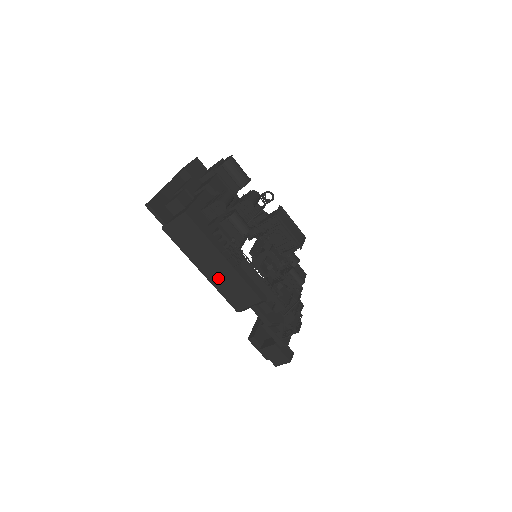
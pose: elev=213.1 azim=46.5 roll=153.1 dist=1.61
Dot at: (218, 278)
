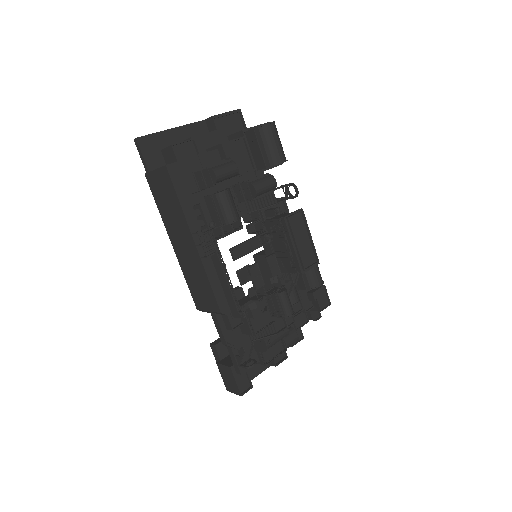
Dot at: (186, 261)
